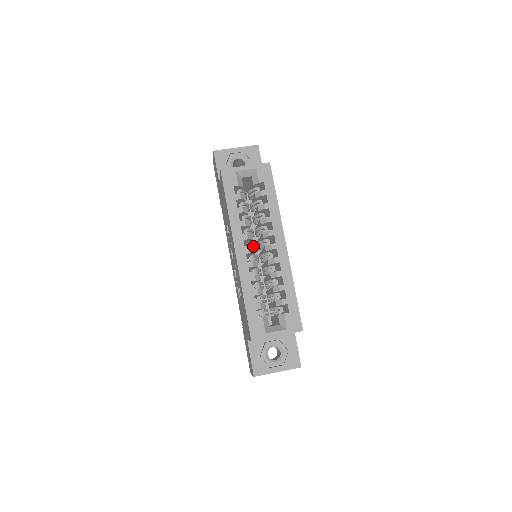
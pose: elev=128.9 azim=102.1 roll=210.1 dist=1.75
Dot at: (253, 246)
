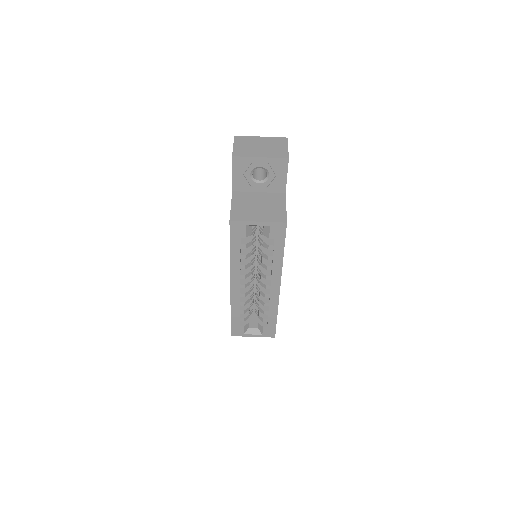
Dot at: occluded
